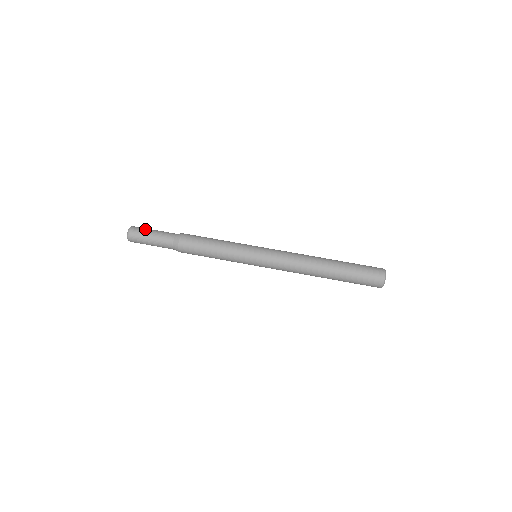
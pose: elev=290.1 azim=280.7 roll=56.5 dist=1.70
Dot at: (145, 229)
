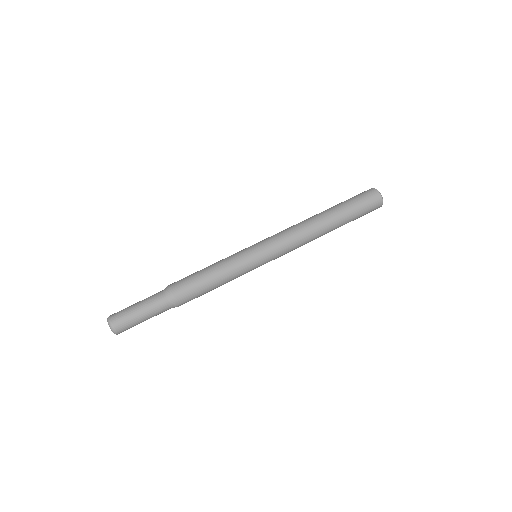
Dot at: (126, 308)
